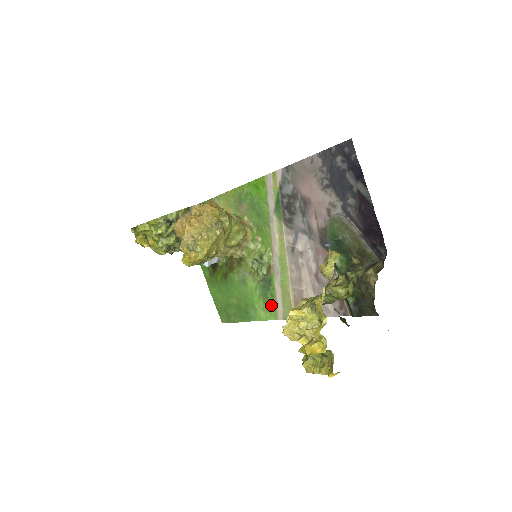
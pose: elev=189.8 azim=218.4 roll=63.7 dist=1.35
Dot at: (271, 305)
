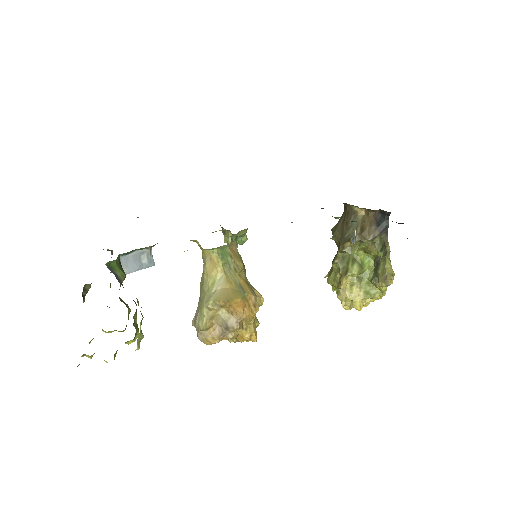
Dot at: occluded
